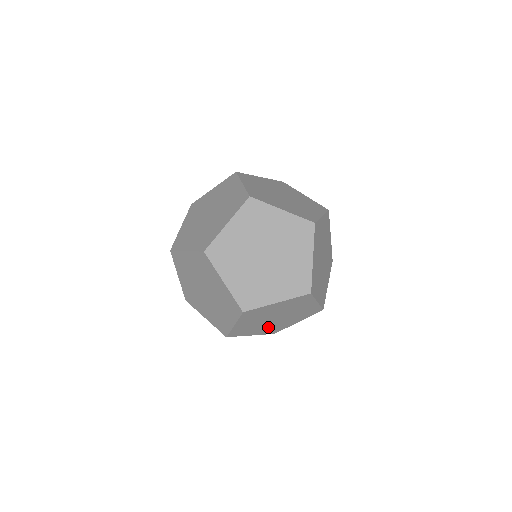
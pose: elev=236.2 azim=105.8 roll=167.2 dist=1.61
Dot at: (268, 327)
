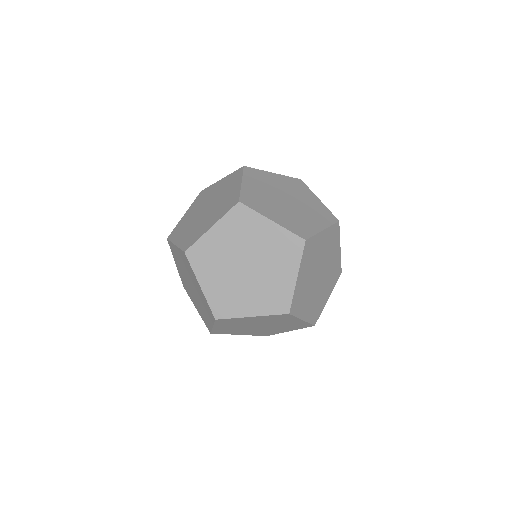
Dot at: (255, 331)
